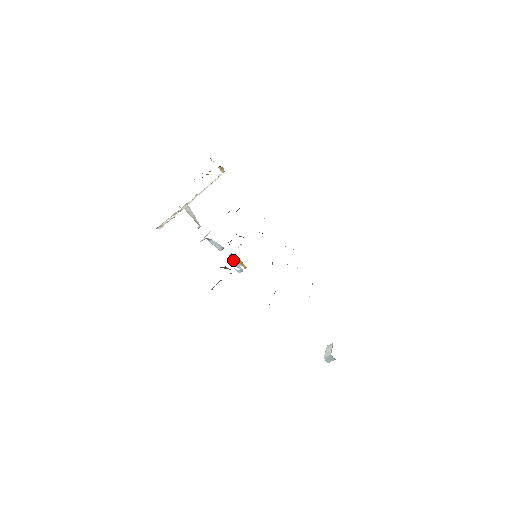
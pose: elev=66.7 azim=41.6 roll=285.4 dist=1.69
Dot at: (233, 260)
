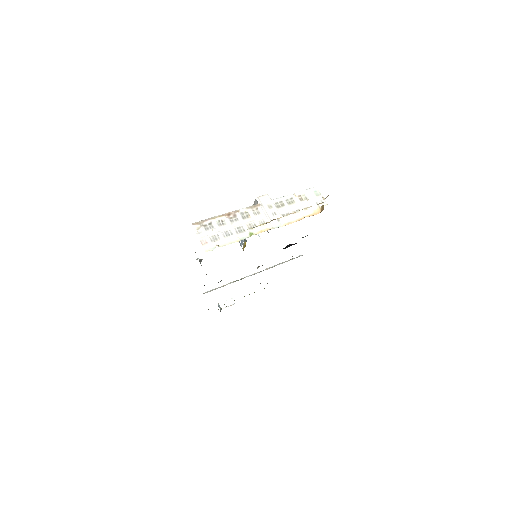
Dot at: occluded
